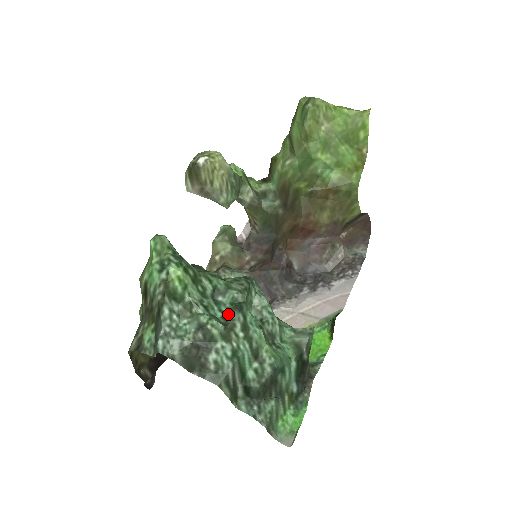
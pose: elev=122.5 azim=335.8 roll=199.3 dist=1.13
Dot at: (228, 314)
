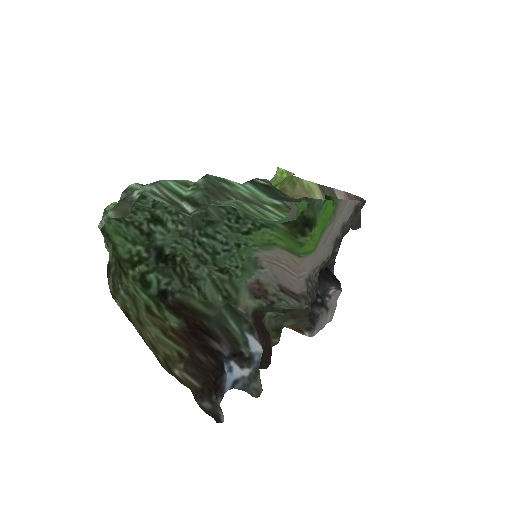
Dot at: occluded
